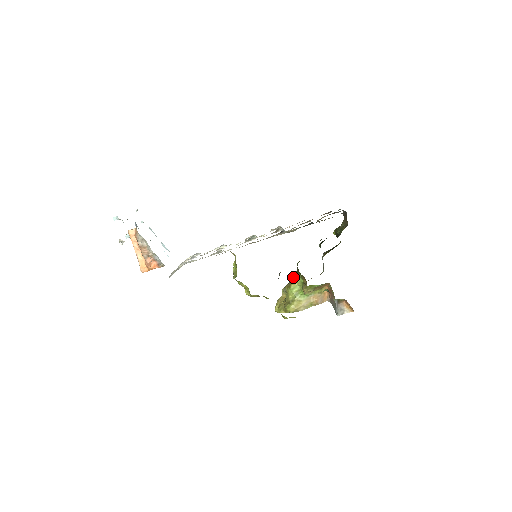
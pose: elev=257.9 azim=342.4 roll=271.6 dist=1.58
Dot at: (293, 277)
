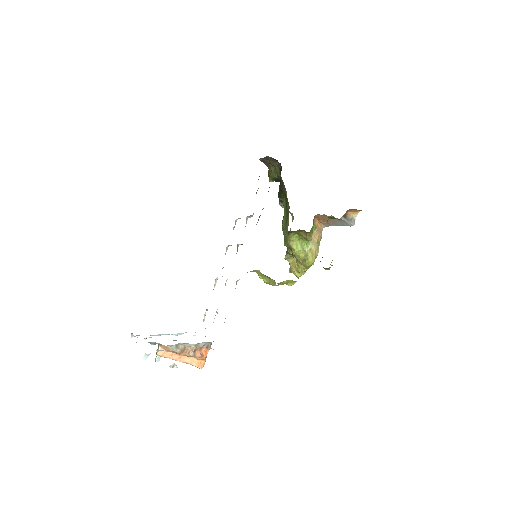
Dot at: occluded
